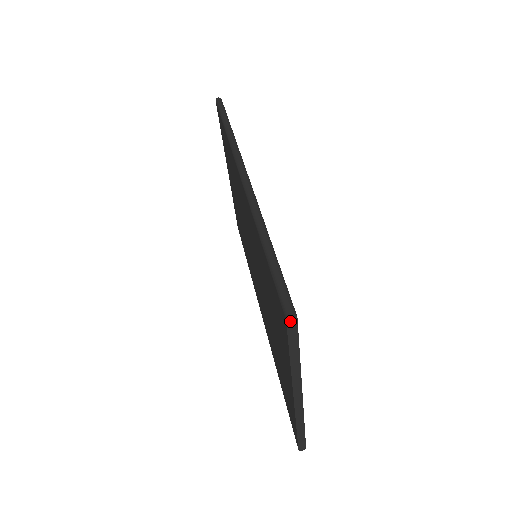
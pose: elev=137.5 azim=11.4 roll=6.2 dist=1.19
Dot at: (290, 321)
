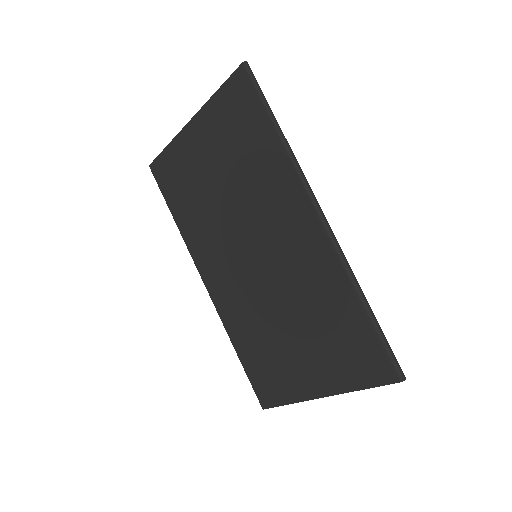
Dot at: (400, 381)
